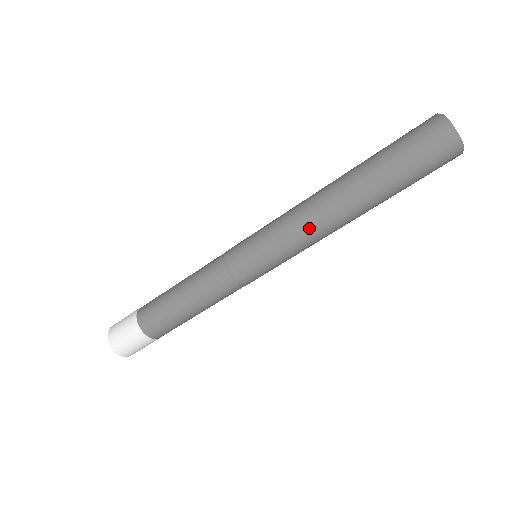
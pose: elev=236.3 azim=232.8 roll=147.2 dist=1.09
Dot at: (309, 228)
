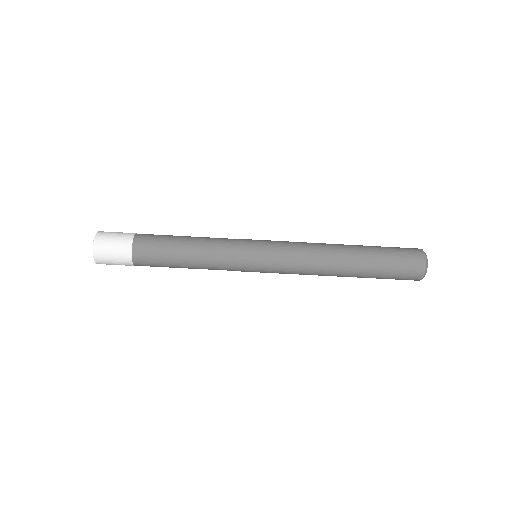
Dot at: (308, 274)
